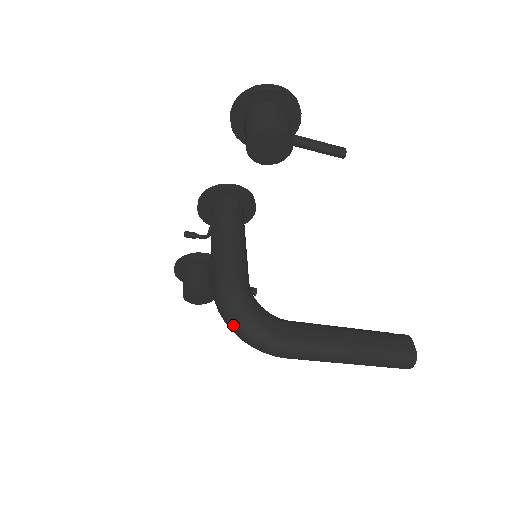
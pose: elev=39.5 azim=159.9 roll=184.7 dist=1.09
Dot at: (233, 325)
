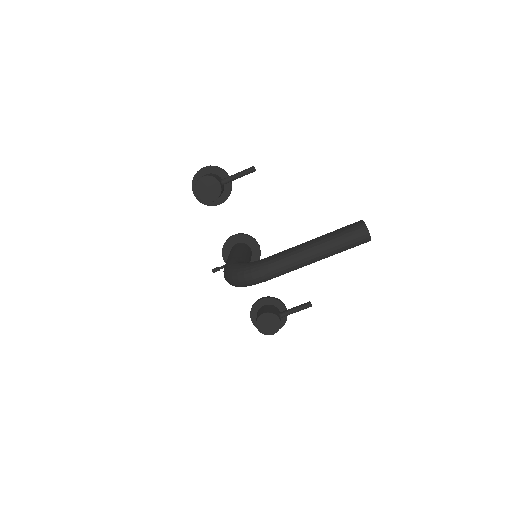
Dot at: (232, 279)
